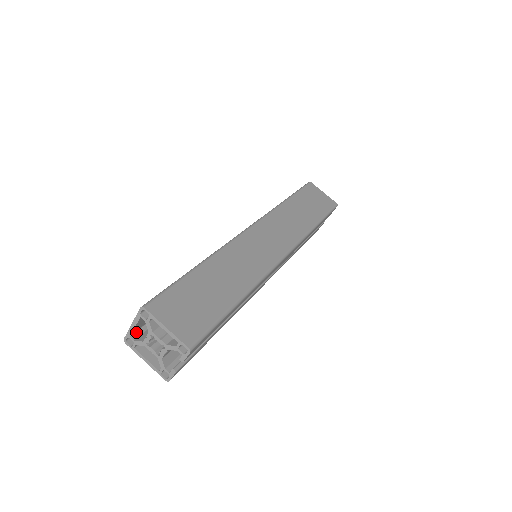
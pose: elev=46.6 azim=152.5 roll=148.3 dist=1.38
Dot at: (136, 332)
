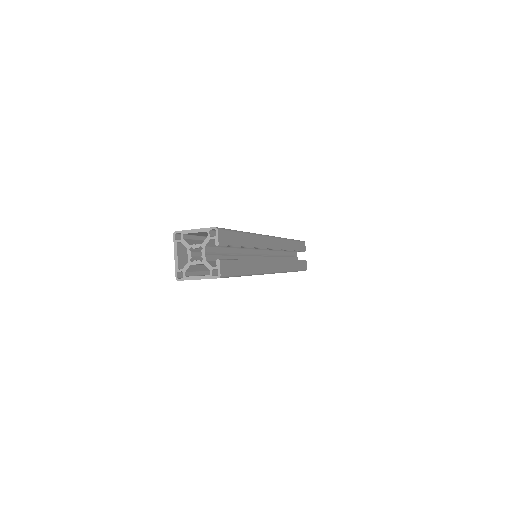
Dot at: occluded
